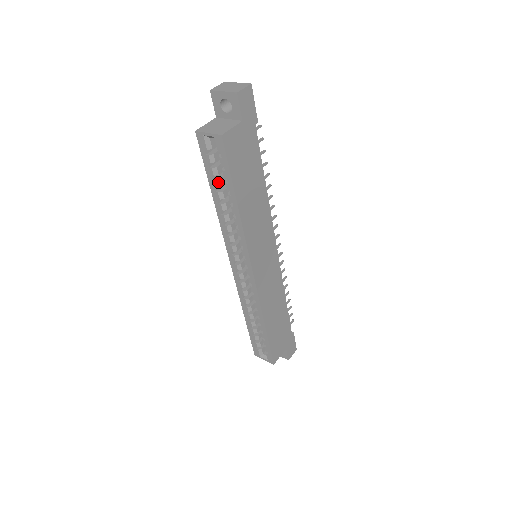
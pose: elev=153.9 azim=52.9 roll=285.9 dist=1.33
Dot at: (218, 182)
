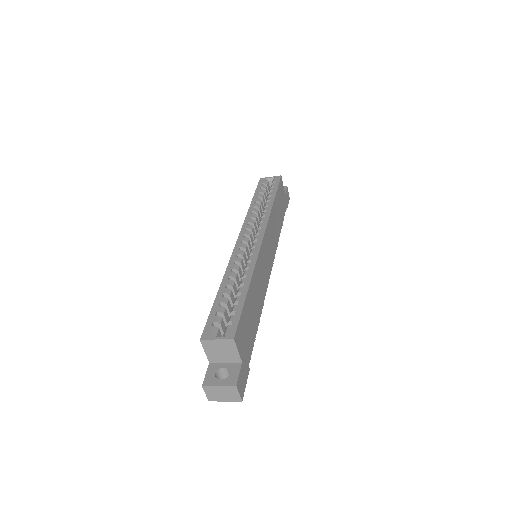
Dot at: (262, 195)
